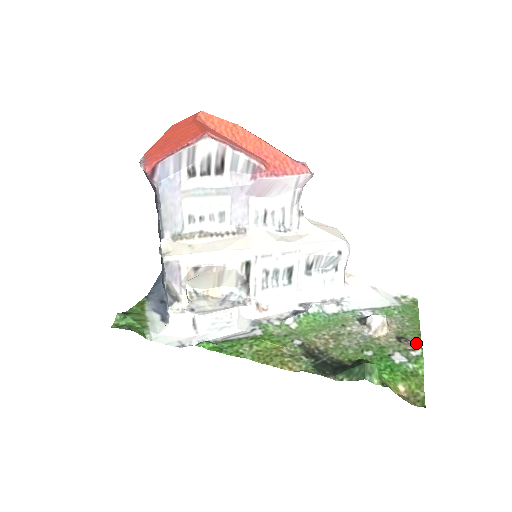
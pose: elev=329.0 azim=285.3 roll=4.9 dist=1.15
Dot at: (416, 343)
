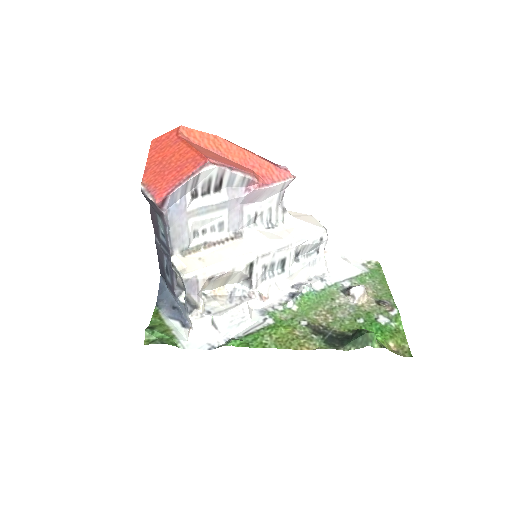
Dot at: (391, 303)
